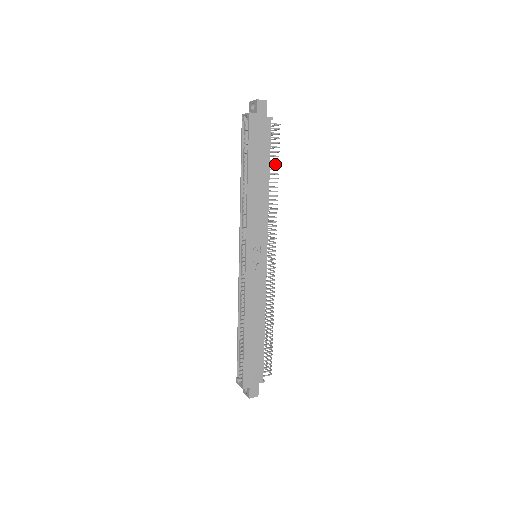
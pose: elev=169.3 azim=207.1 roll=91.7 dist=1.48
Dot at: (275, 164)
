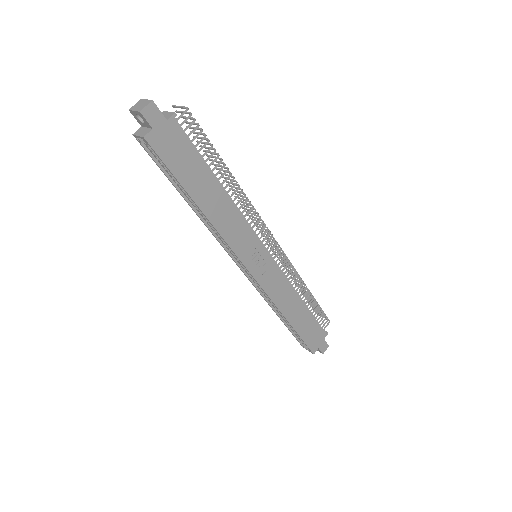
Dot at: (214, 159)
